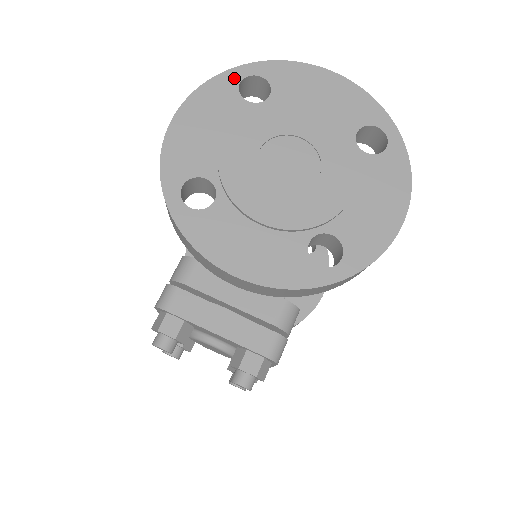
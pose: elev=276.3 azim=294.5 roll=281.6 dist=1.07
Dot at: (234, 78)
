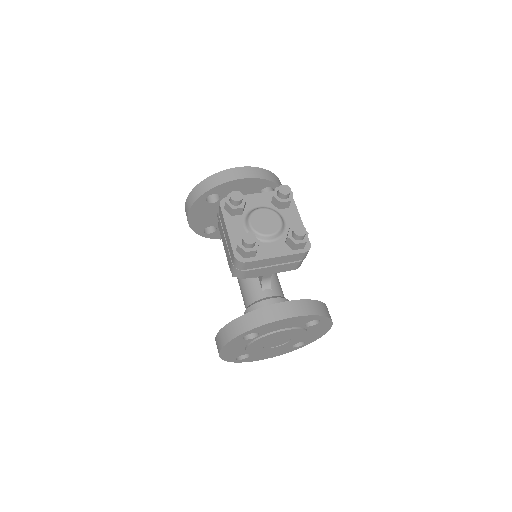
Dot at: occluded
